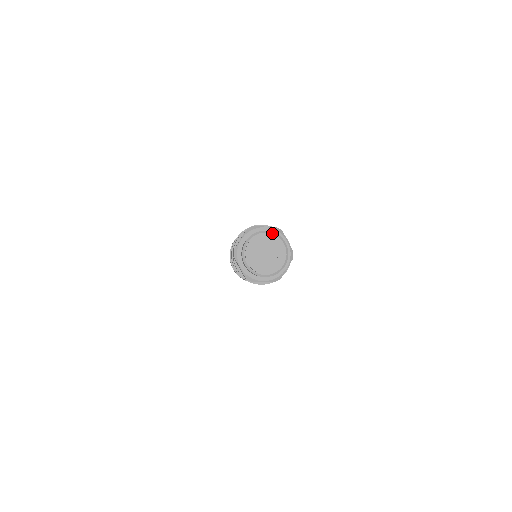
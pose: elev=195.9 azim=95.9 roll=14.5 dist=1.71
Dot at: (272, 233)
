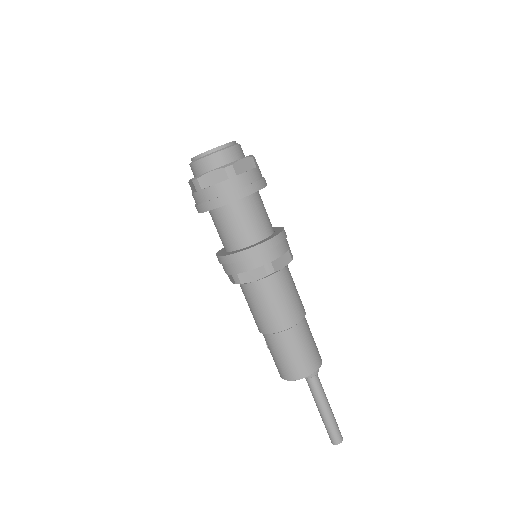
Dot at: occluded
